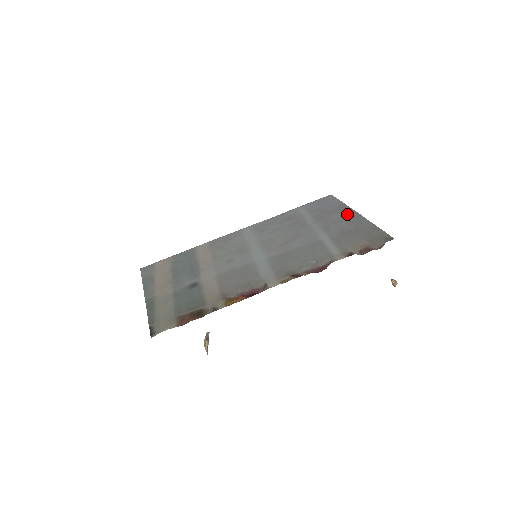
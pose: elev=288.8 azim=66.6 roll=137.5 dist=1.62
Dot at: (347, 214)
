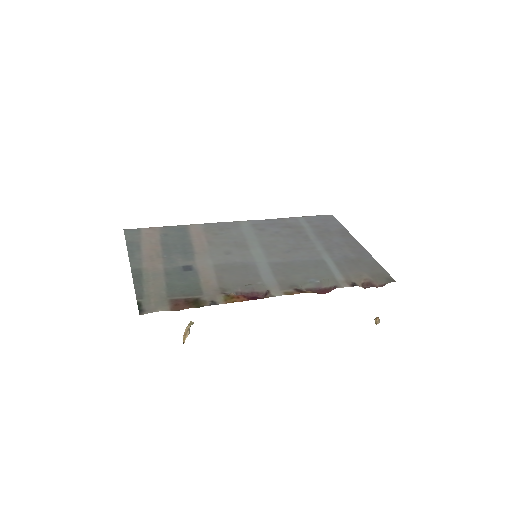
Dot at: (349, 241)
